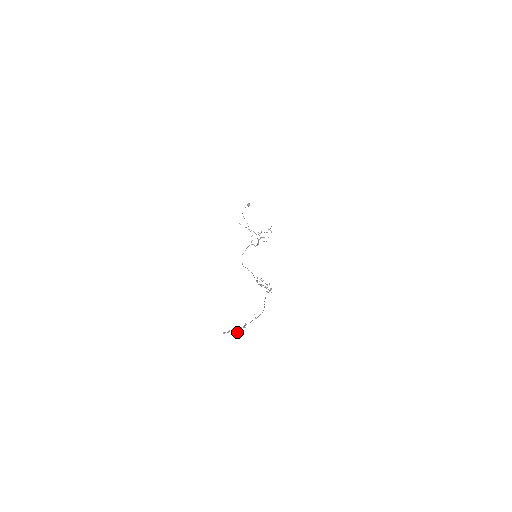
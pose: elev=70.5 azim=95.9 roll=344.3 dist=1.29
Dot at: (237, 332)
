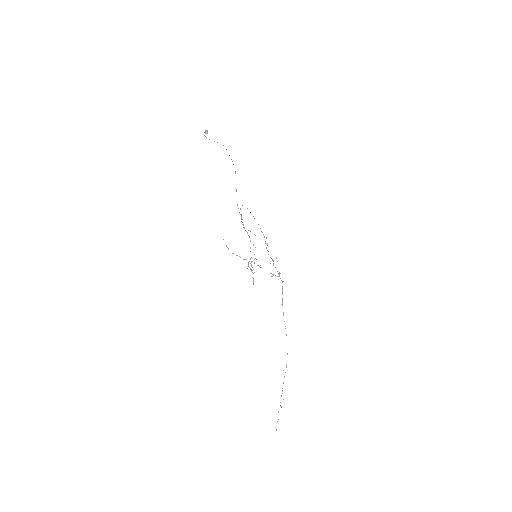
Dot at: (281, 407)
